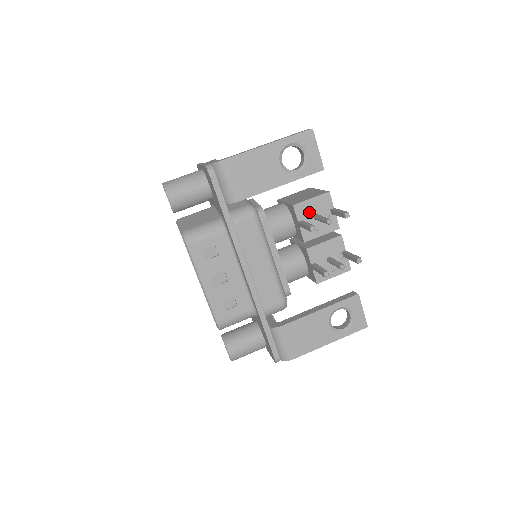
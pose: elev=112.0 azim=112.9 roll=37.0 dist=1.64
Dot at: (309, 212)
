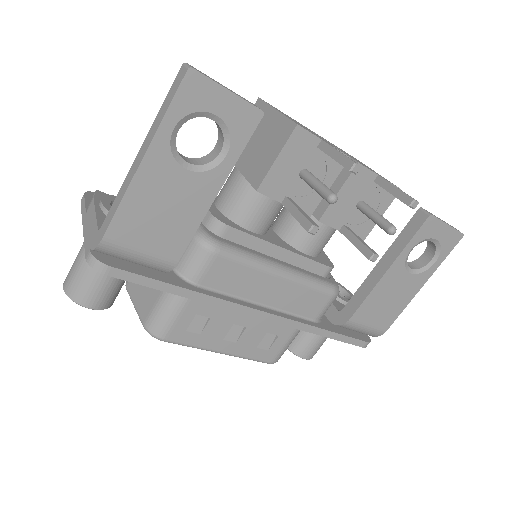
Dot at: (287, 178)
